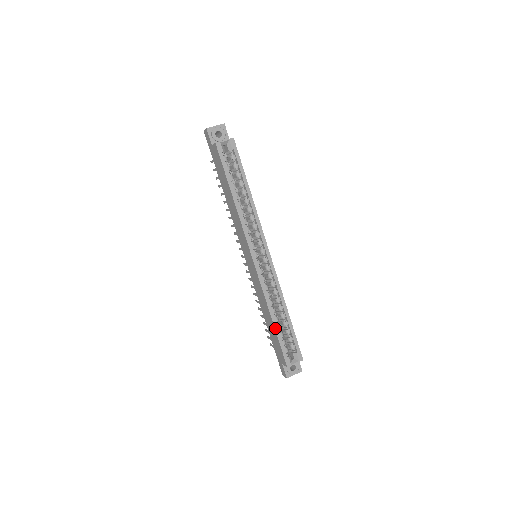
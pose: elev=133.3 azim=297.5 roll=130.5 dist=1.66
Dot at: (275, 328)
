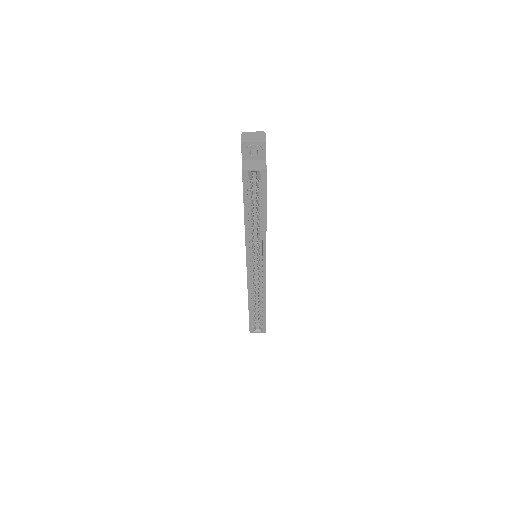
Dot at: (249, 311)
